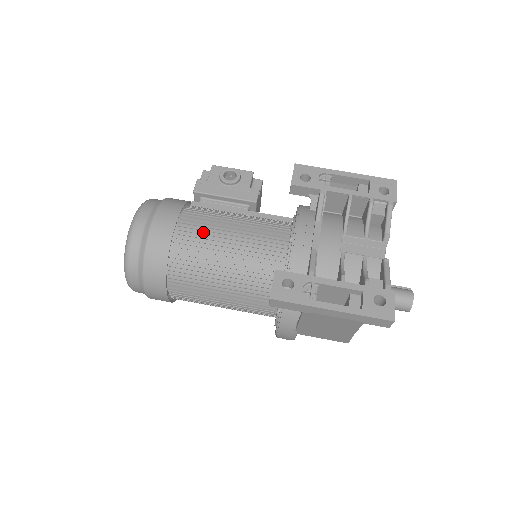
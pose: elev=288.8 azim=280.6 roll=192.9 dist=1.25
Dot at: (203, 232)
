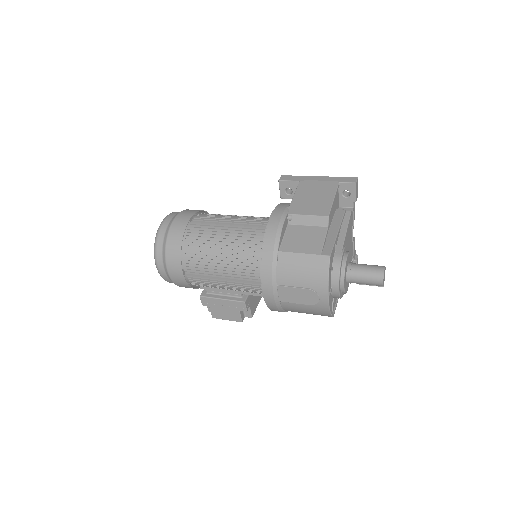
Dot at: occluded
